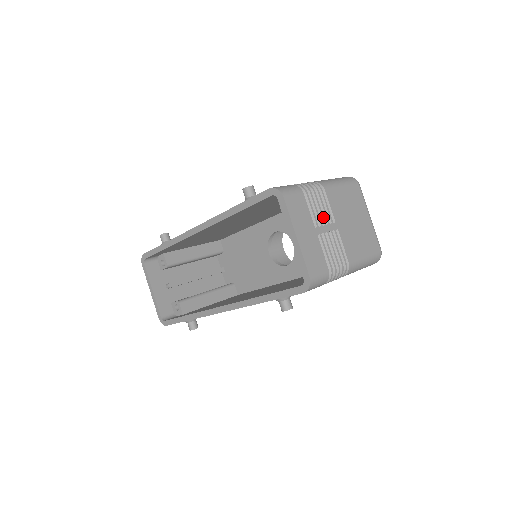
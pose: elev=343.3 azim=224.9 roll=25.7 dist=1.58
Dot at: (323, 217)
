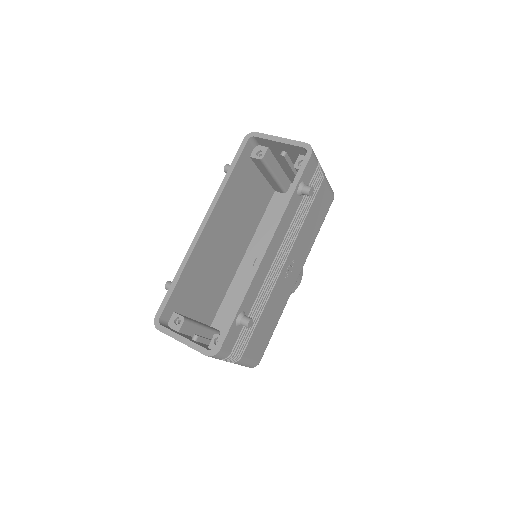
Dot at: occluded
